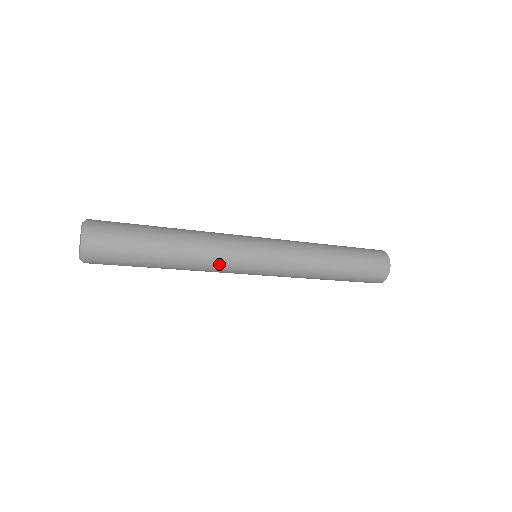
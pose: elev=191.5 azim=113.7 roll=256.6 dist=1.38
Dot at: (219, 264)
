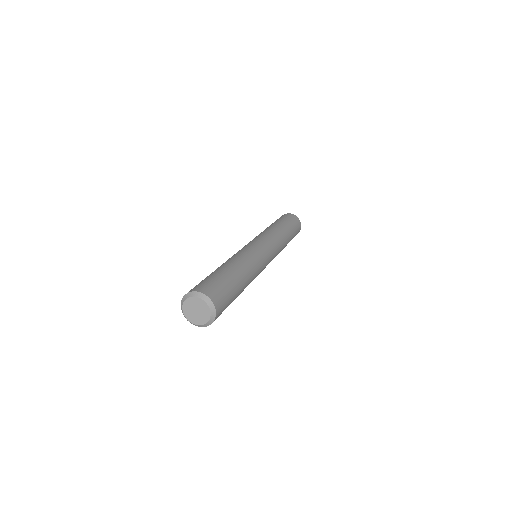
Dot at: (258, 272)
